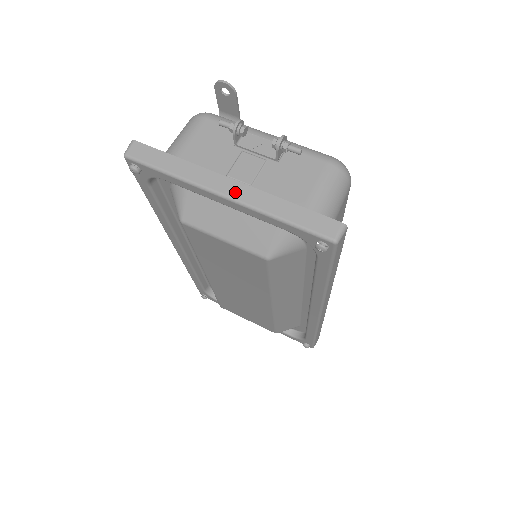
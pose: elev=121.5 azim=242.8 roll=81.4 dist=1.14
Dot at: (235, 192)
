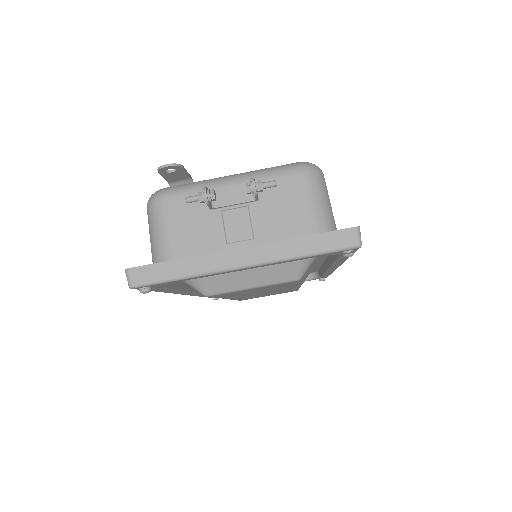
Dot at: (251, 258)
